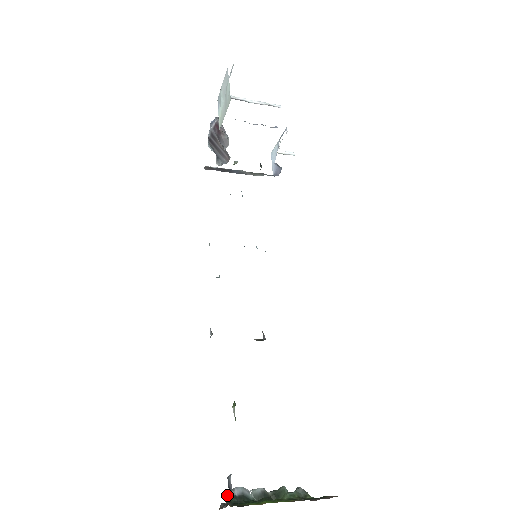
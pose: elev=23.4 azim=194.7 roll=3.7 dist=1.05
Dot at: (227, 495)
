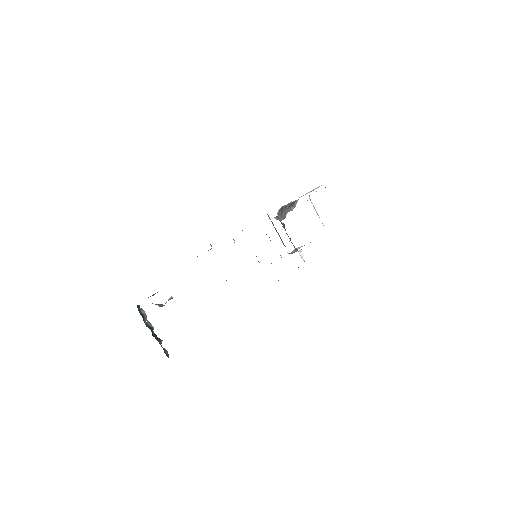
Dot at: (139, 305)
